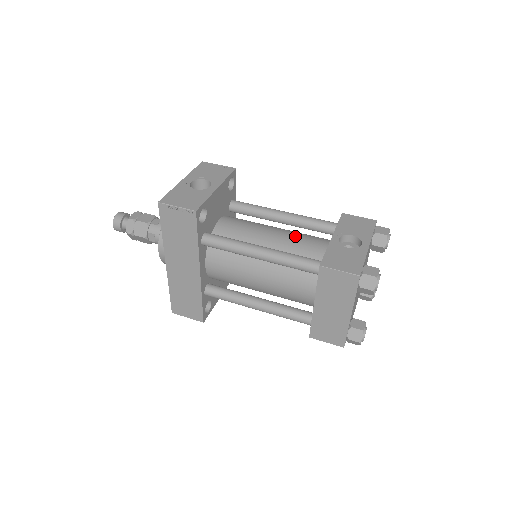
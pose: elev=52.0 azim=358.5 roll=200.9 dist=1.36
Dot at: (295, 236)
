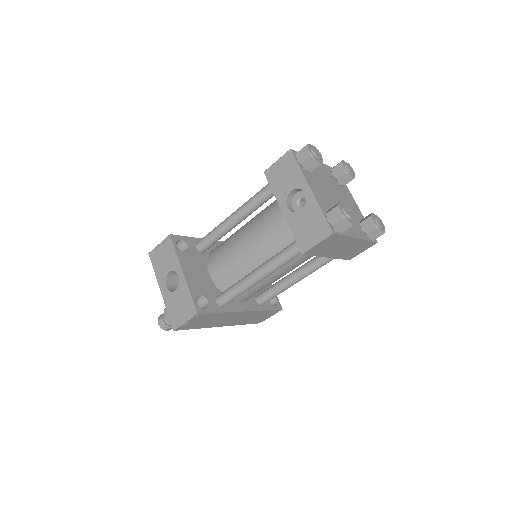
Dot at: (260, 231)
